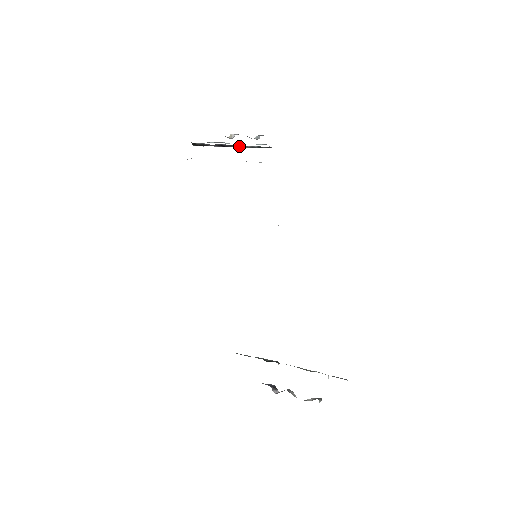
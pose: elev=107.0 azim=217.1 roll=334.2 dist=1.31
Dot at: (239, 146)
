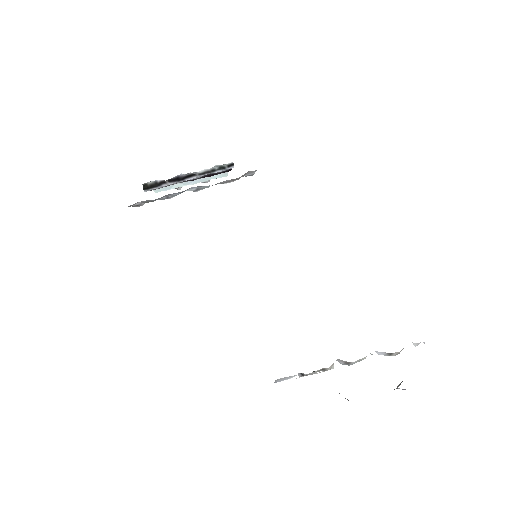
Dot at: (199, 172)
